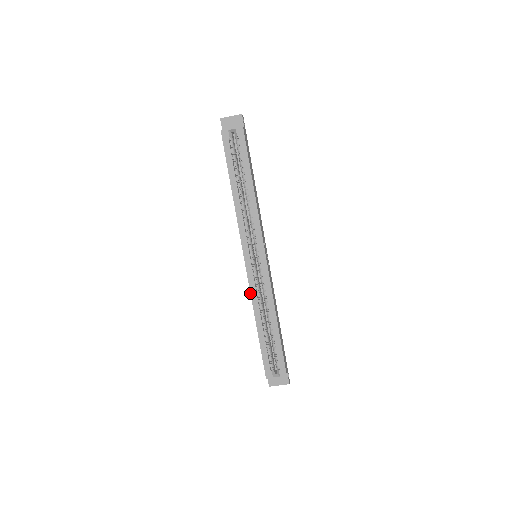
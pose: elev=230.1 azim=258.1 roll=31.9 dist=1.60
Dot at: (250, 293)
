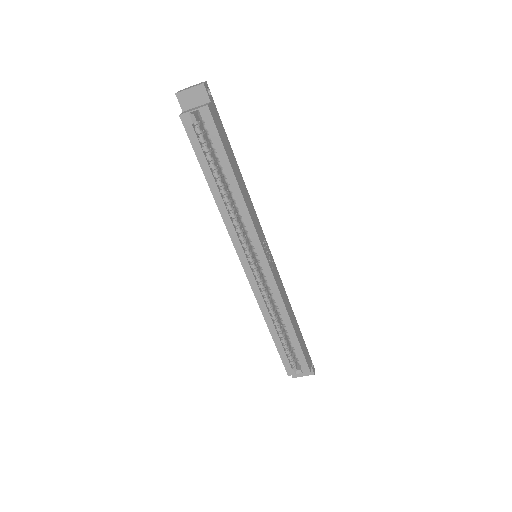
Dot at: (256, 299)
